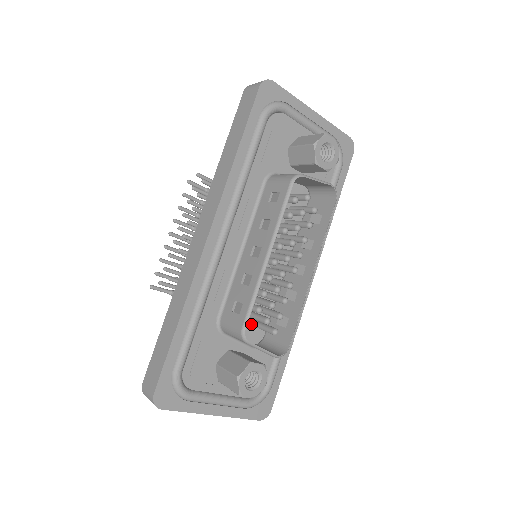
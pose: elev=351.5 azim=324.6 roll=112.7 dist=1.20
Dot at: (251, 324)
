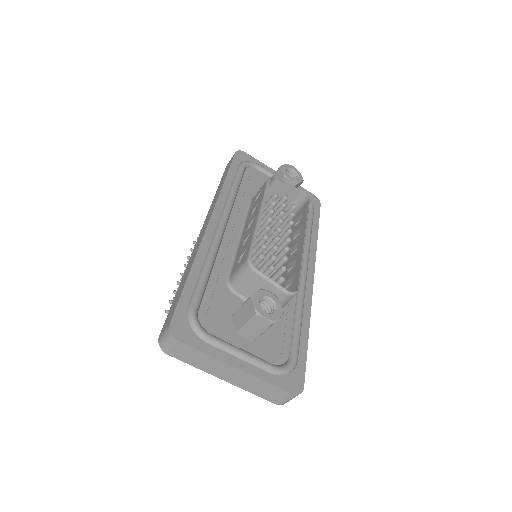
Dot at: occluded
